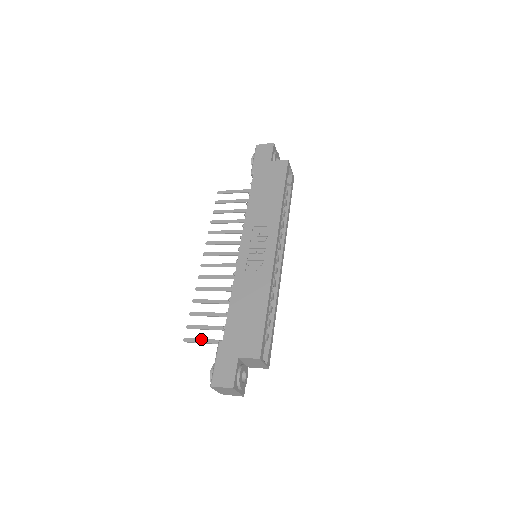
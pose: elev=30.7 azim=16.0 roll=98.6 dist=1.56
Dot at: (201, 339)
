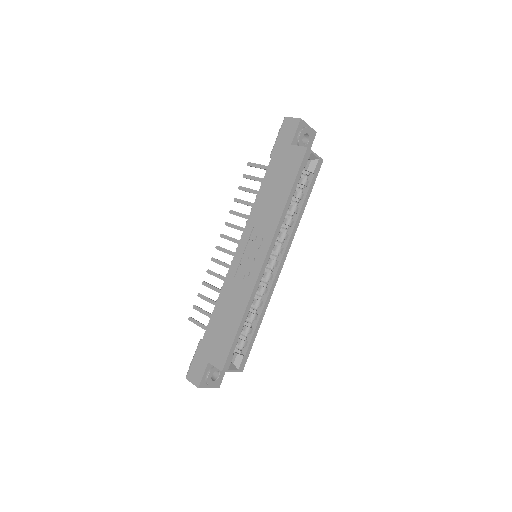
Dot at: (200, 323)
